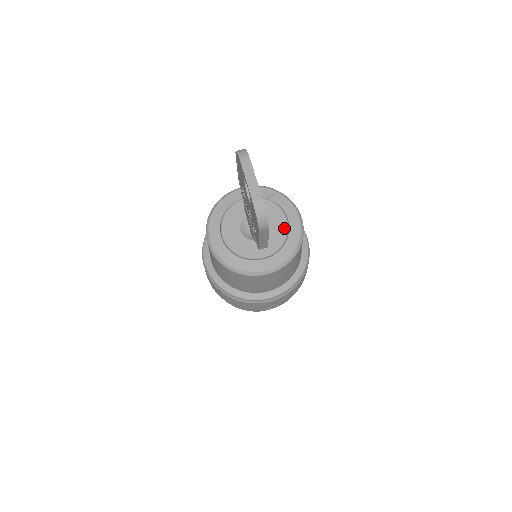
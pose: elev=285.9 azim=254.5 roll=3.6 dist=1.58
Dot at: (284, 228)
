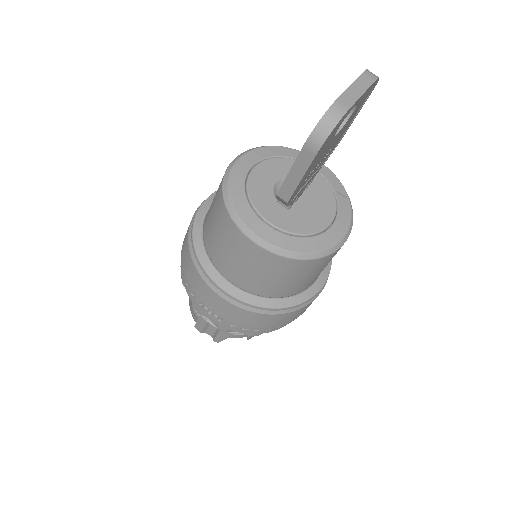
Dot at: (319, 225)
